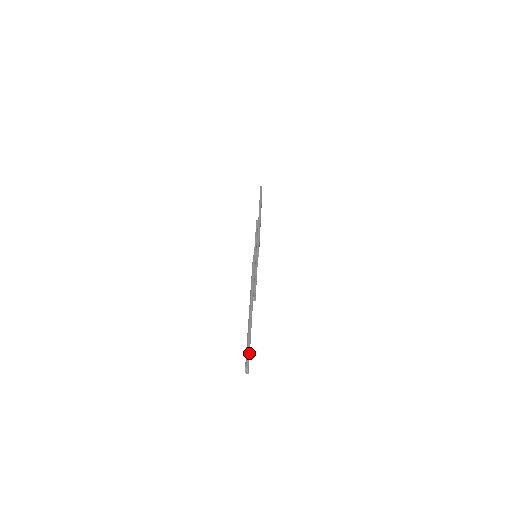
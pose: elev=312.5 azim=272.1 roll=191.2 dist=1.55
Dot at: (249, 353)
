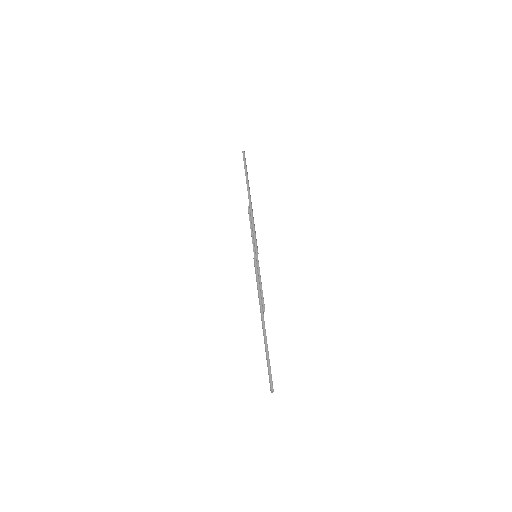
Dot at: (271, 377)
